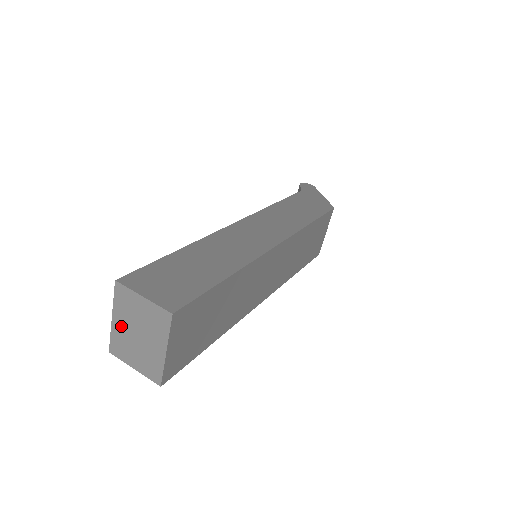
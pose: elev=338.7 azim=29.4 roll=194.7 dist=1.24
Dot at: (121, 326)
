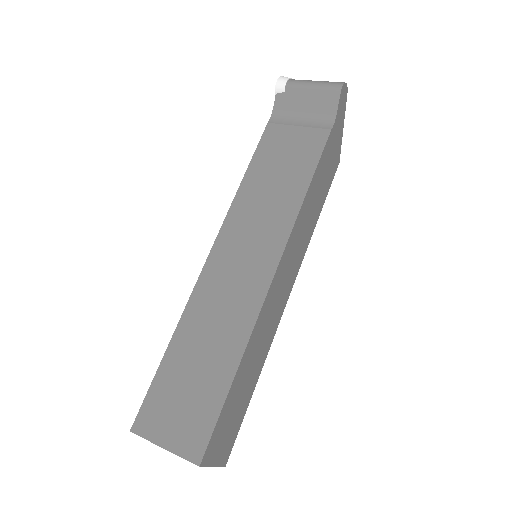
Dot at: occluded
